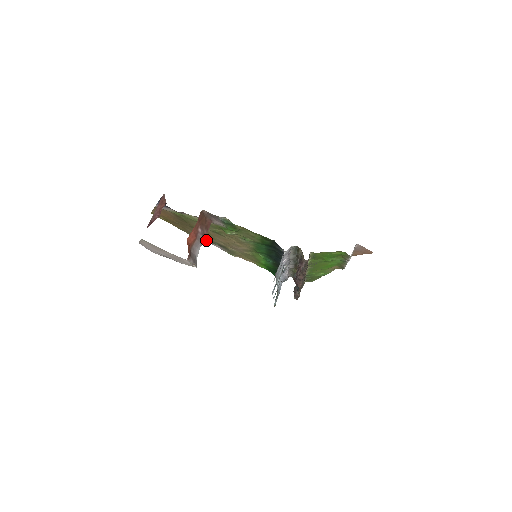
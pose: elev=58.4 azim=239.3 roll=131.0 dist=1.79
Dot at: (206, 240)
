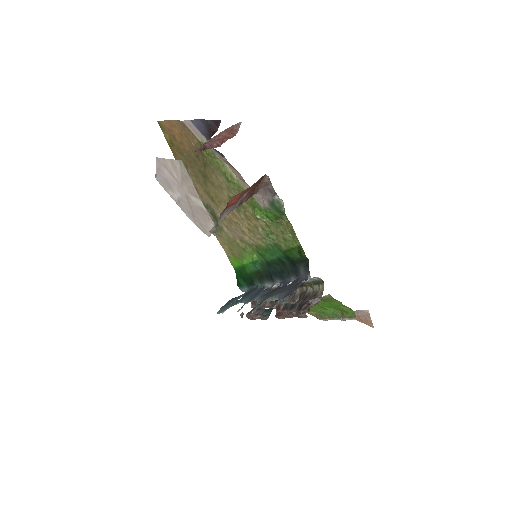
Dot at: (200, 197)
